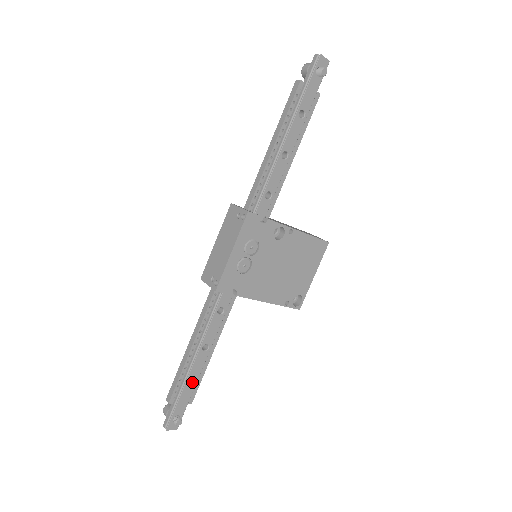
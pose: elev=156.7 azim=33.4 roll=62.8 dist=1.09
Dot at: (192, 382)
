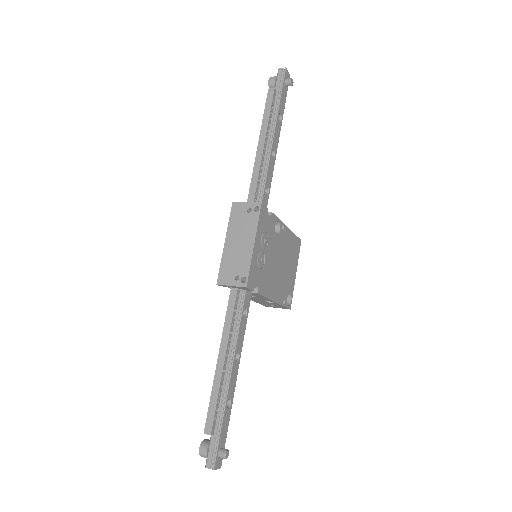
Dot at: (228, 403)
